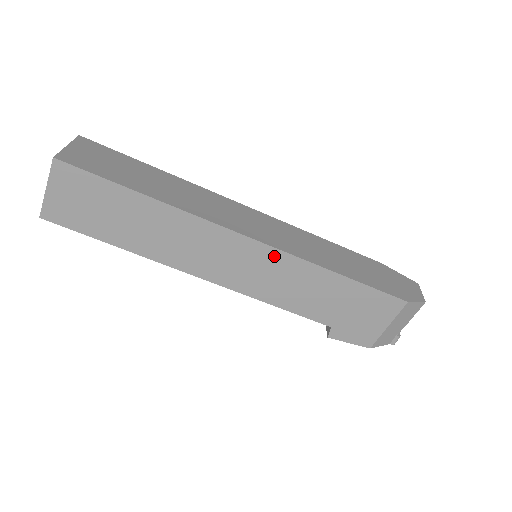
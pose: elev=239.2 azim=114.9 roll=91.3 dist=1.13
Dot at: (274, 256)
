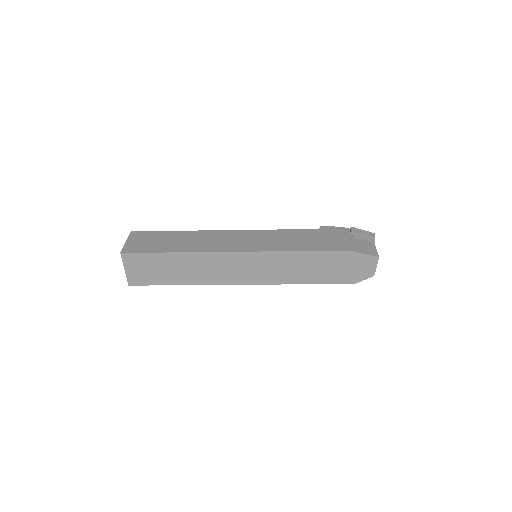
Dot at: occluded
